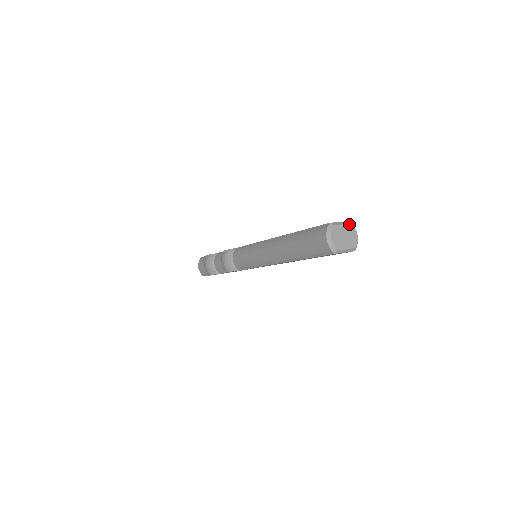
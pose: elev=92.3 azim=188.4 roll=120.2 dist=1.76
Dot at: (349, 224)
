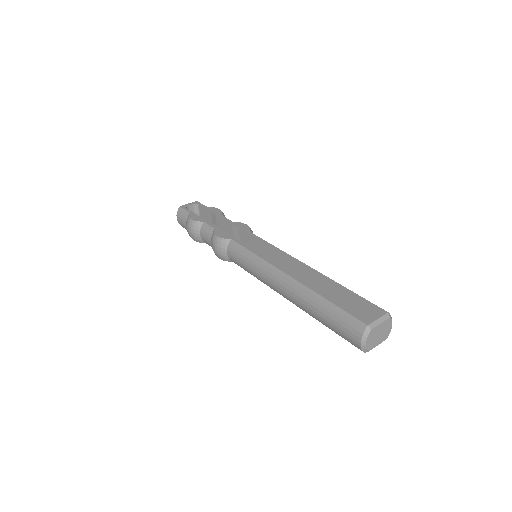
Dot at: (387, 319)
